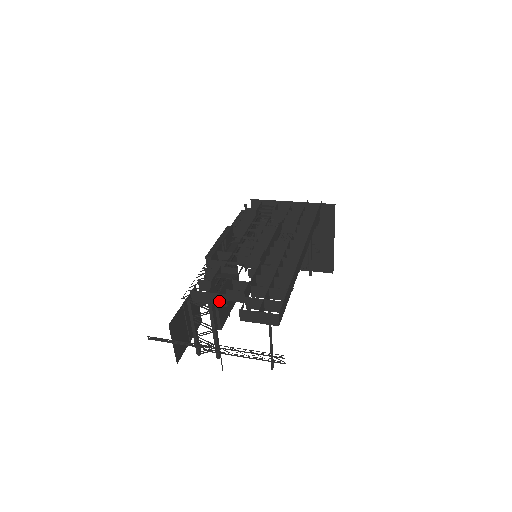
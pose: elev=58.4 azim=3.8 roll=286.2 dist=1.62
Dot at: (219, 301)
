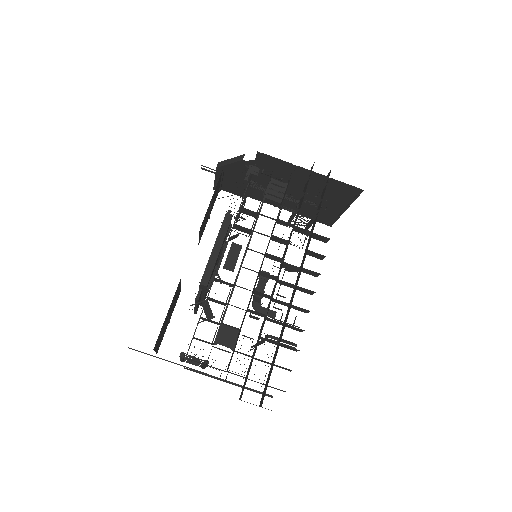
Dot at: occluded
